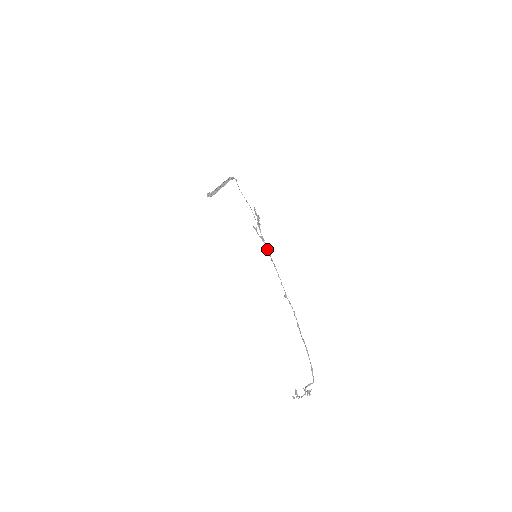
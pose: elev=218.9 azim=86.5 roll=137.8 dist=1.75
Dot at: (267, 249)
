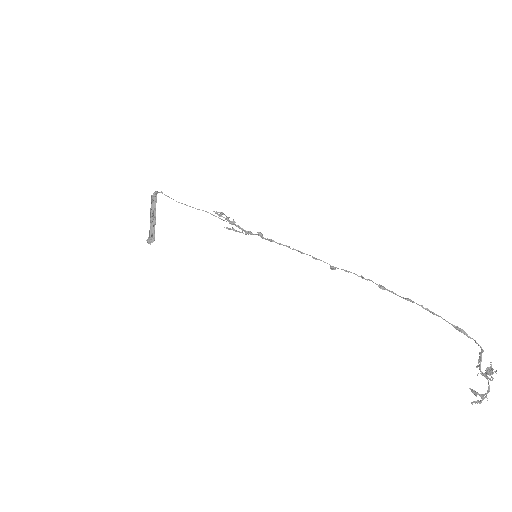
Dot at: (263, 238)
